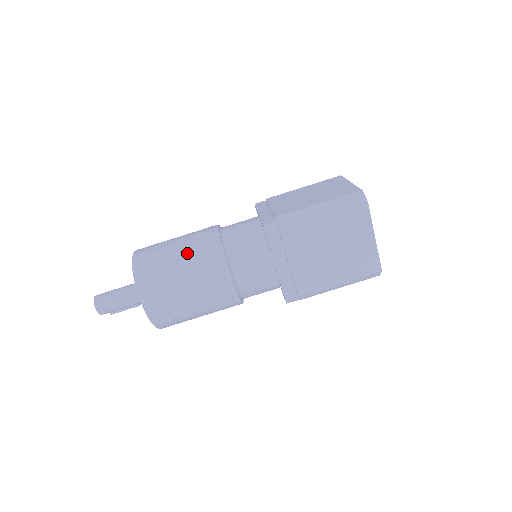
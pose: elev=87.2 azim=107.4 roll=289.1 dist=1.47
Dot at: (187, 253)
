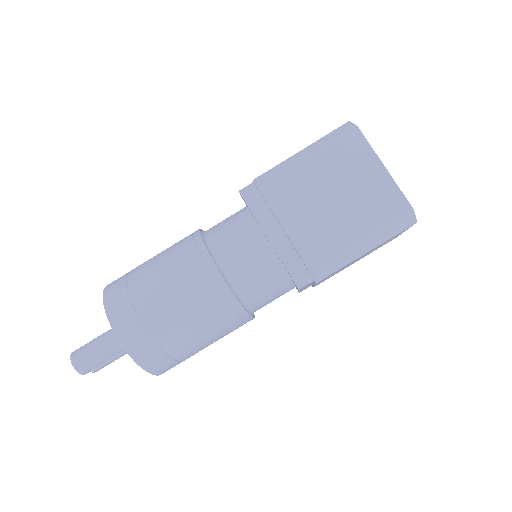
Dot at: (162, 256)
